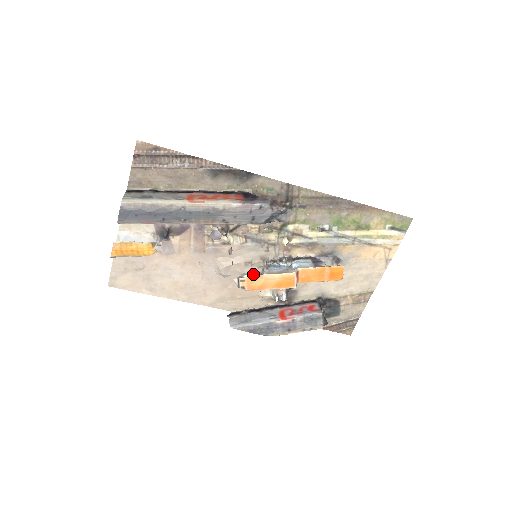
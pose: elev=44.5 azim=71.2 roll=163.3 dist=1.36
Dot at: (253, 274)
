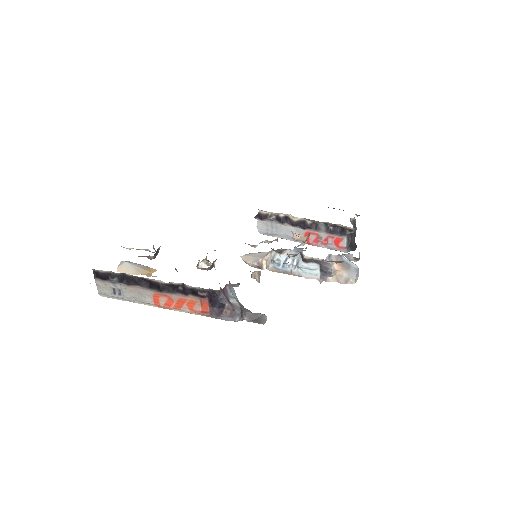
Dot at: occluded
